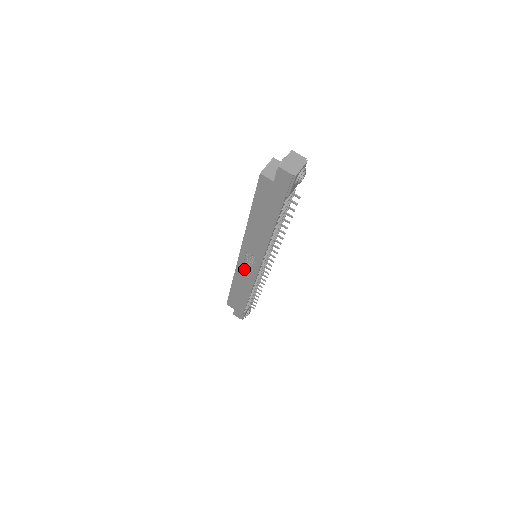
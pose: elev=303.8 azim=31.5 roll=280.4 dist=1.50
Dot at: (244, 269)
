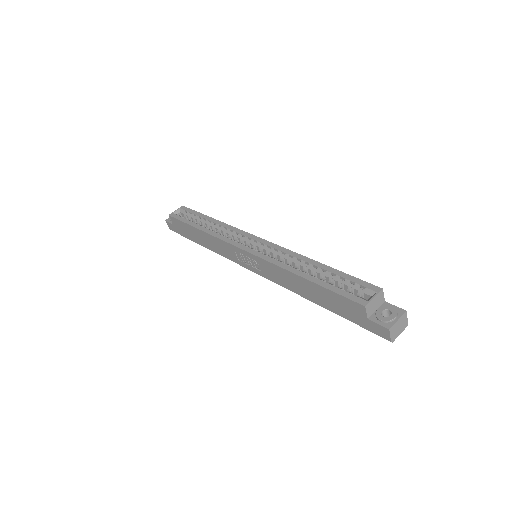
Dot at: (233, 251)
